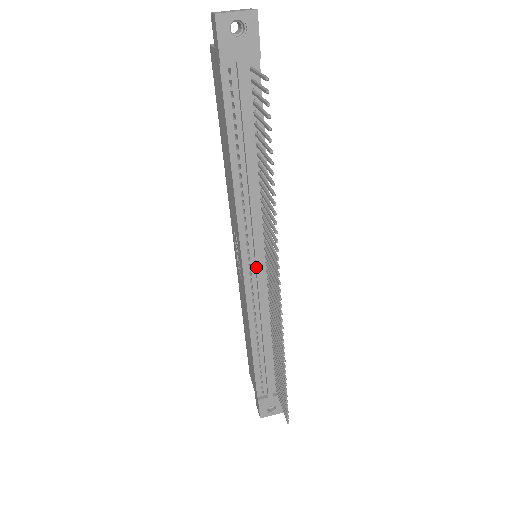
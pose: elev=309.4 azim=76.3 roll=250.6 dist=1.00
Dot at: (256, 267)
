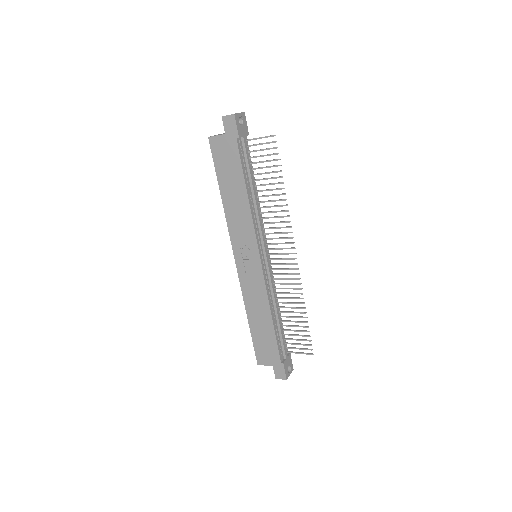
Dot at: (266, 256)
